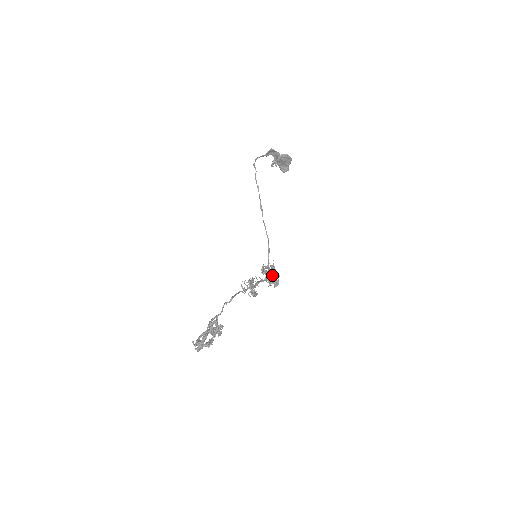
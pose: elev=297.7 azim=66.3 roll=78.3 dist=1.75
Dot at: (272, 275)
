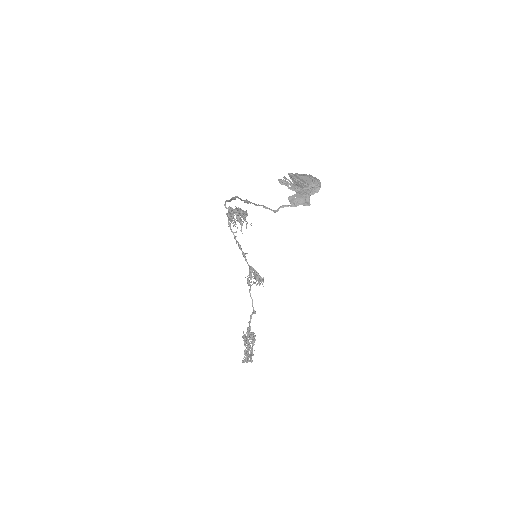
Dot at: occluded
